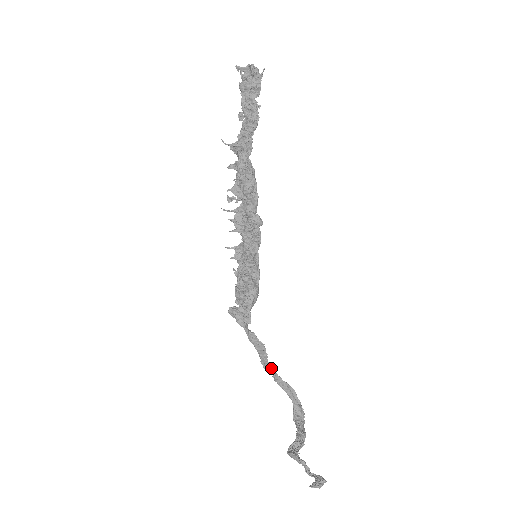
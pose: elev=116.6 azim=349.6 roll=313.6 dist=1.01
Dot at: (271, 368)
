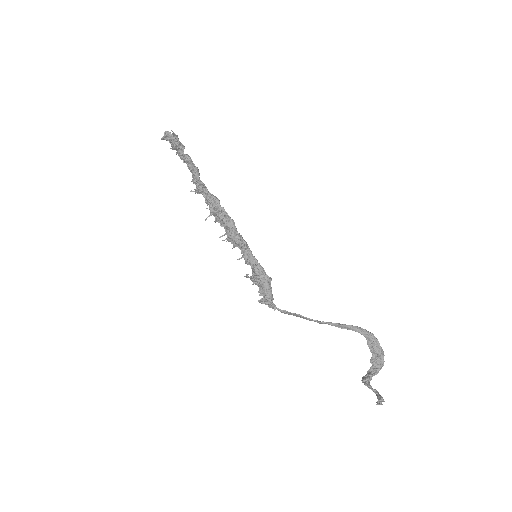
Dot at: (321, 322)
